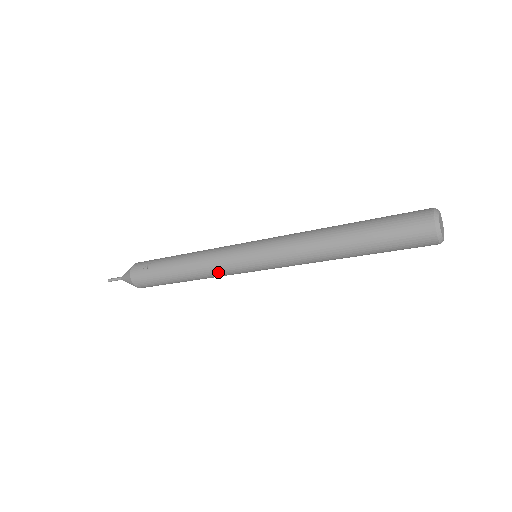
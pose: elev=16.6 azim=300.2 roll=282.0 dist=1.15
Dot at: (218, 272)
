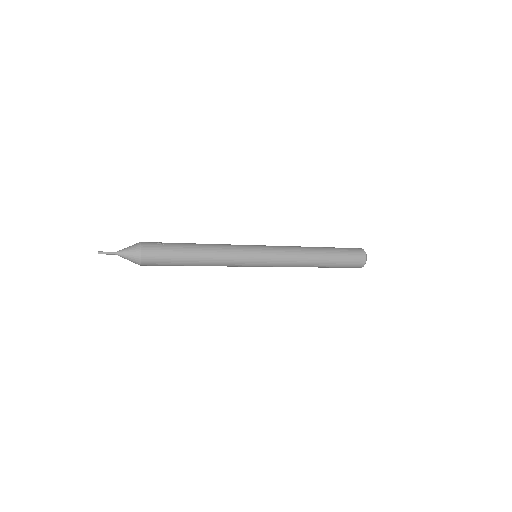
Dot at: (231, 257)
